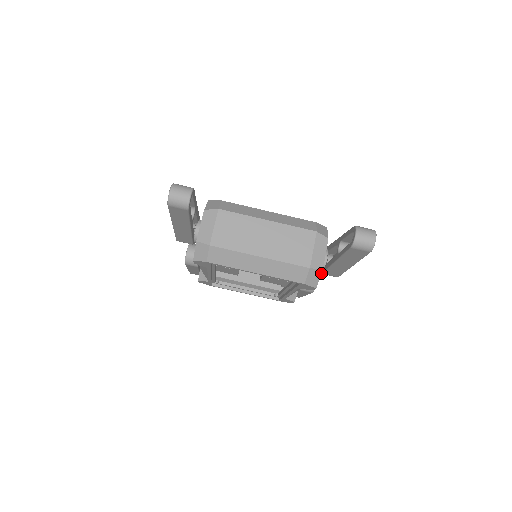
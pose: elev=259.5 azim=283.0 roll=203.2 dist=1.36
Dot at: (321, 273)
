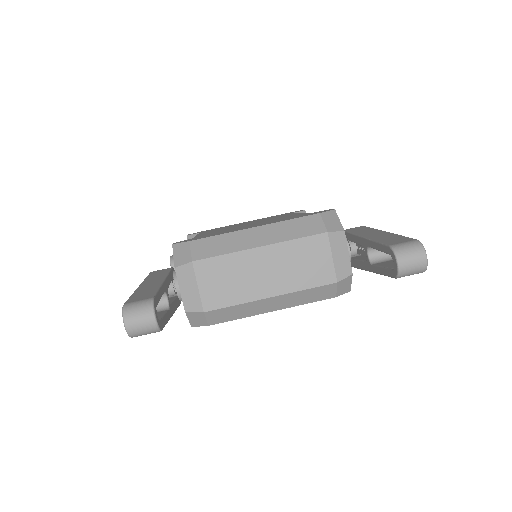
Dot at: (351, 277)
